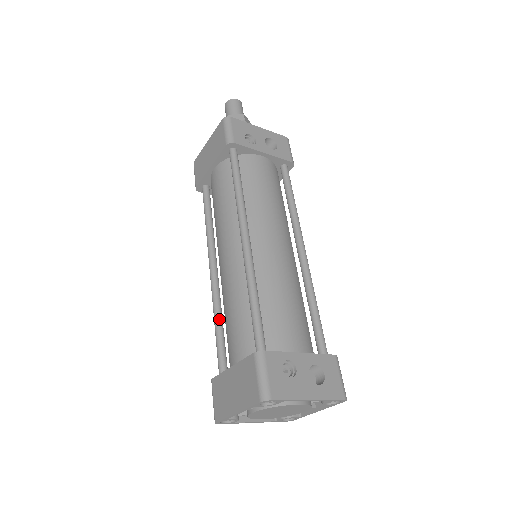
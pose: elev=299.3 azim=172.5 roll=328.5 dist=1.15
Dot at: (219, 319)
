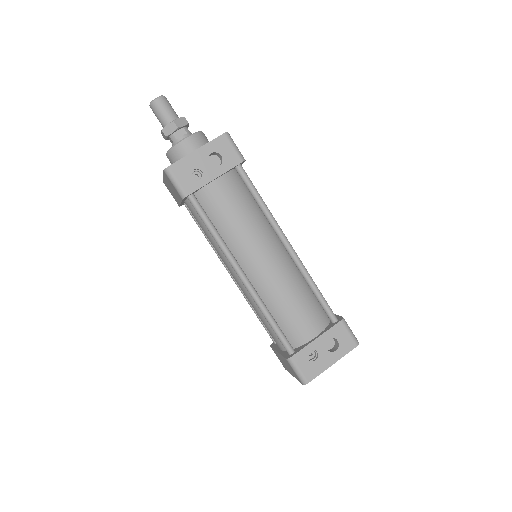
Dot at: occluded
